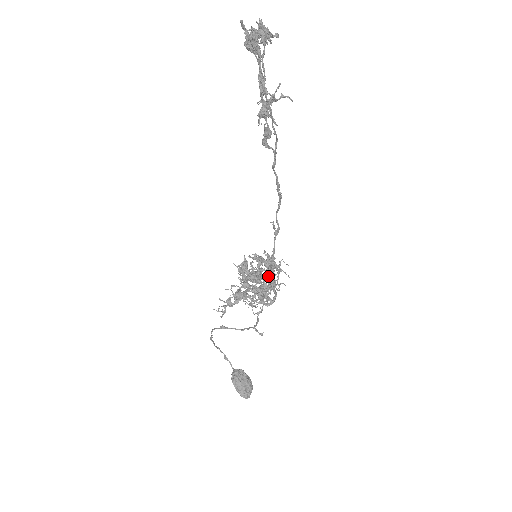
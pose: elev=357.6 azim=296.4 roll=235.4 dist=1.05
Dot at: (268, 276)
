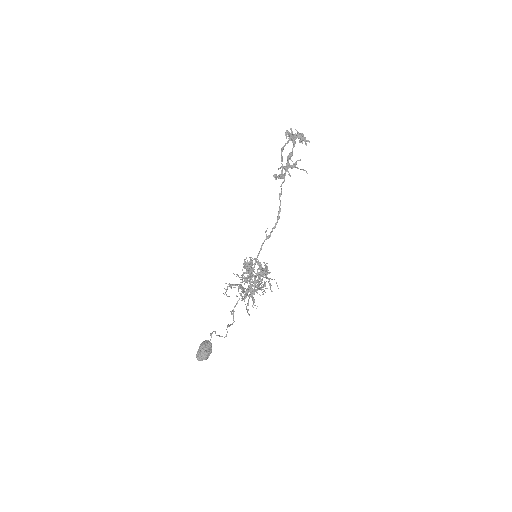
Dot at: (253, 267)
